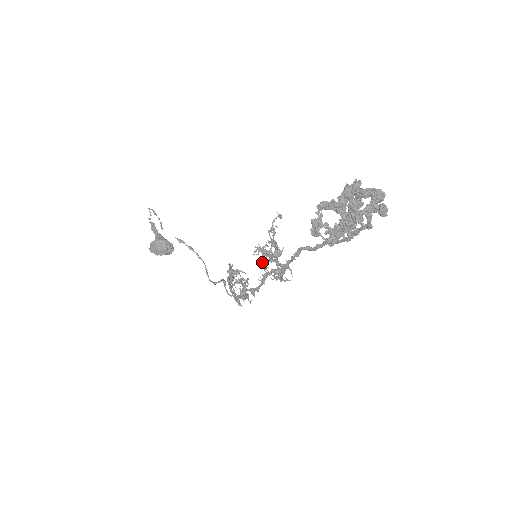
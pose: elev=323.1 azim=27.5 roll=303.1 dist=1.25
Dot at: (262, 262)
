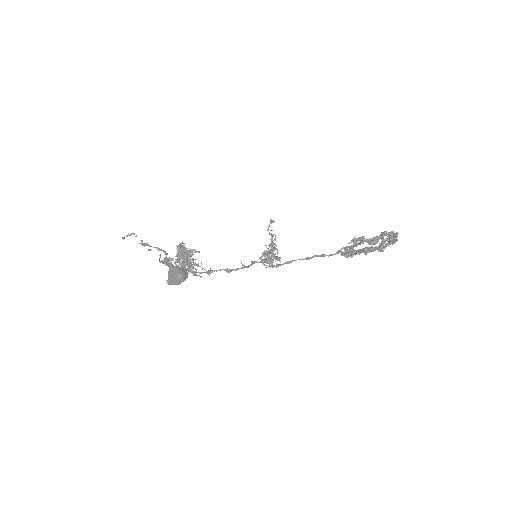
Dot at: (265, 261)
